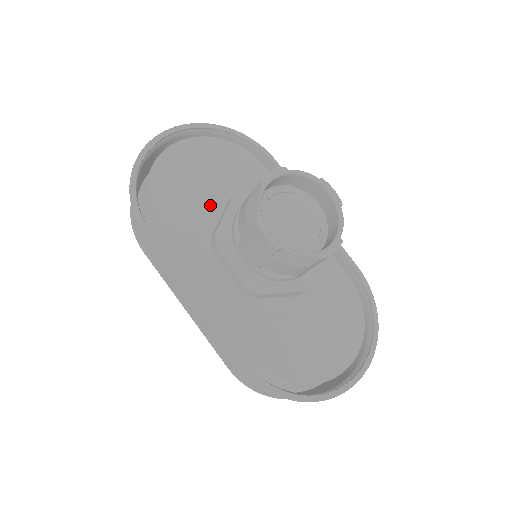
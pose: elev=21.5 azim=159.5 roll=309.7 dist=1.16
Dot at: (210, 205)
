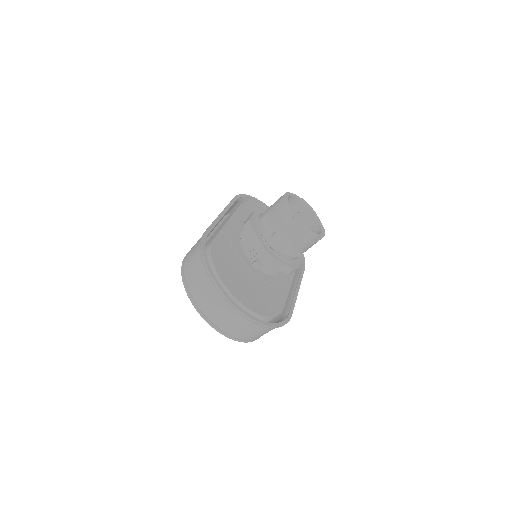
Dot at: occluded
